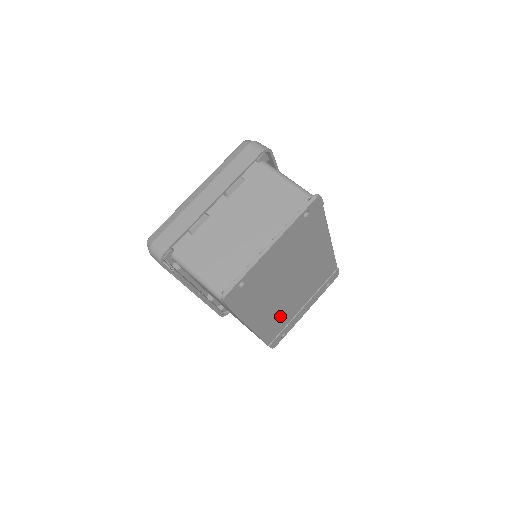
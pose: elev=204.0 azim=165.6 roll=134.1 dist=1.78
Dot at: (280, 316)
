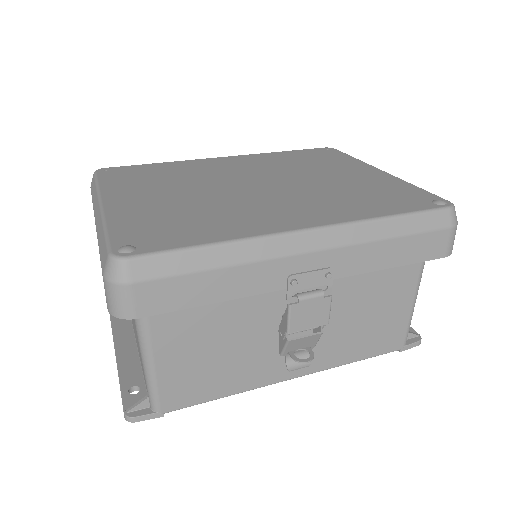
Dot at: occluded
